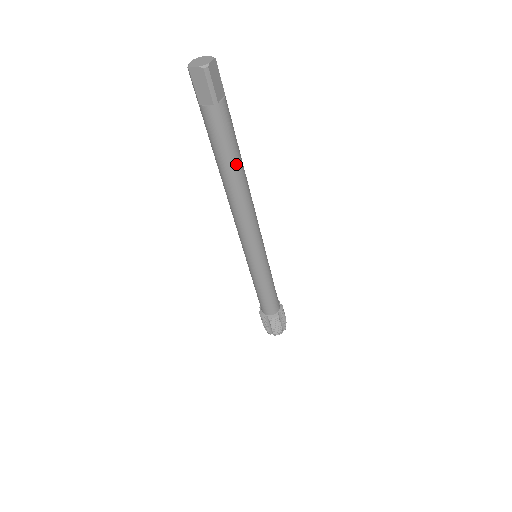
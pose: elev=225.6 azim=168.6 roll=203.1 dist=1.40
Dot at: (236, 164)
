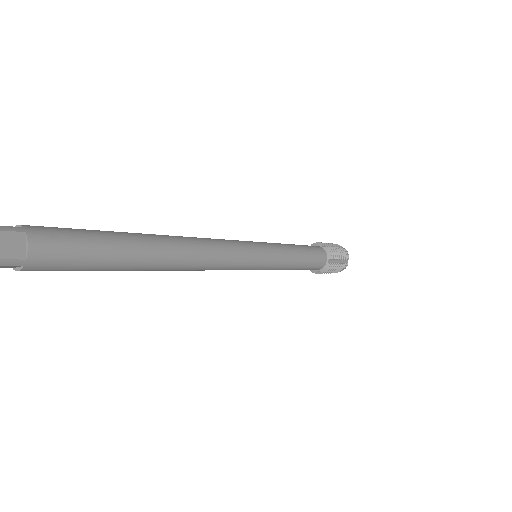
Dot at: (132, 259)
